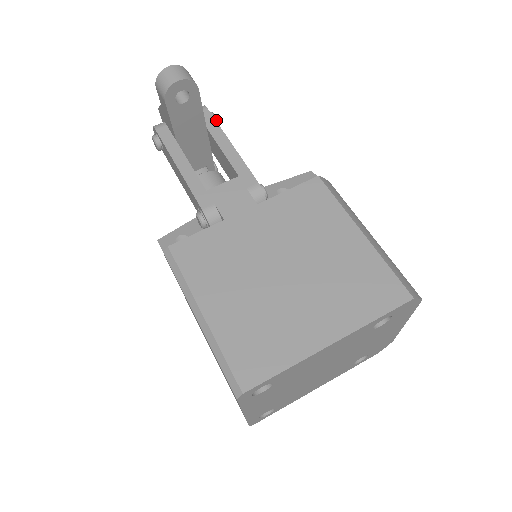
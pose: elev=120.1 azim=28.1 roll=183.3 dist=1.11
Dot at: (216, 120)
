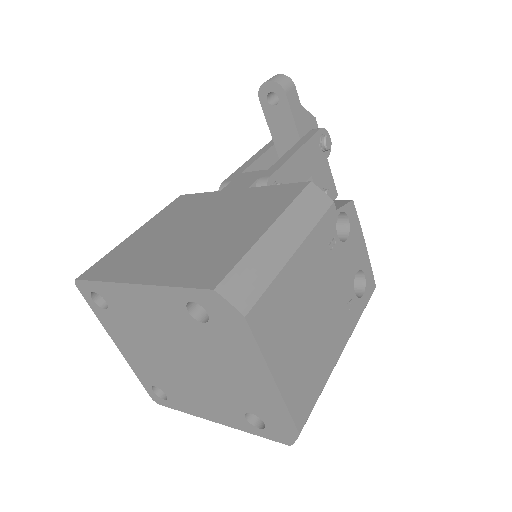
Dot at: (325, 142)
